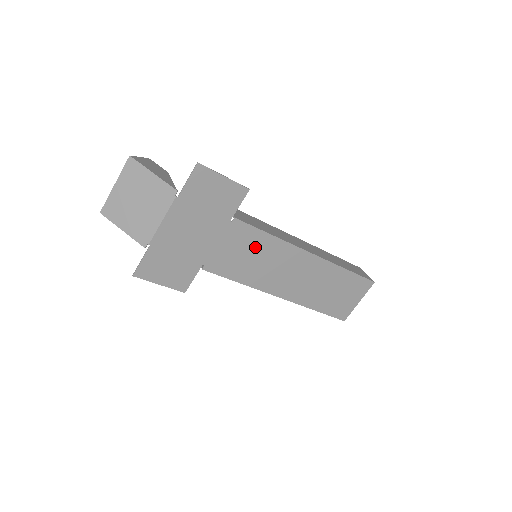
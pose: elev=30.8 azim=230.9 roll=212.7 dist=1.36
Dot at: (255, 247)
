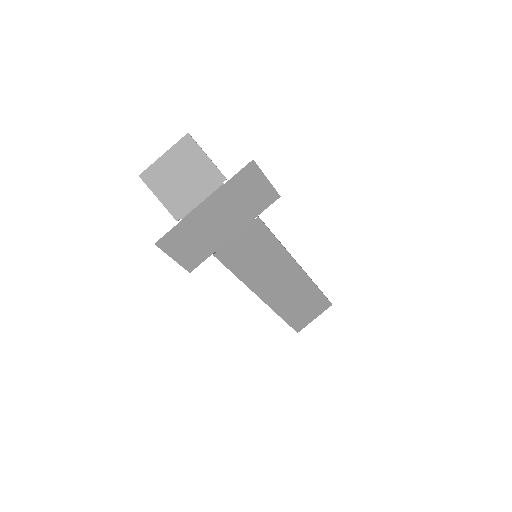
Dot at: (262, 248)
